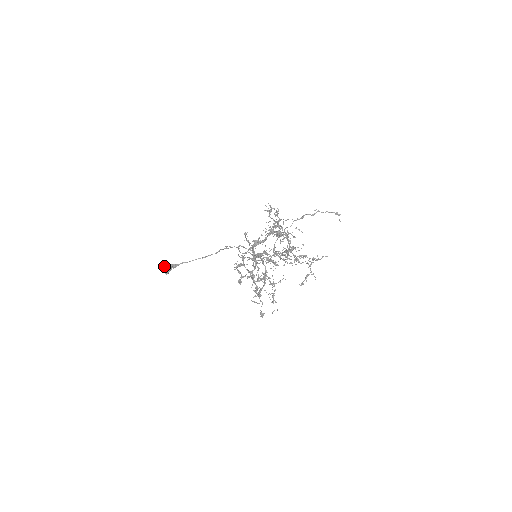
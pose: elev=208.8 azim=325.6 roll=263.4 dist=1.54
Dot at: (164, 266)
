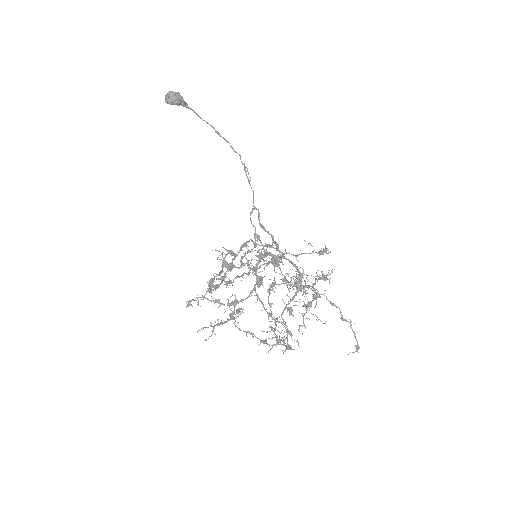
Dot at: (174, 94)
